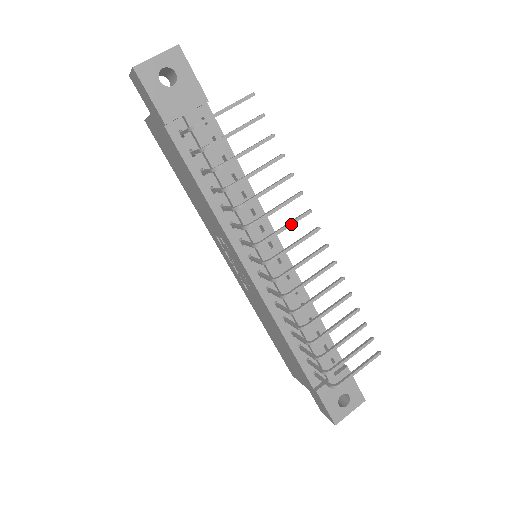
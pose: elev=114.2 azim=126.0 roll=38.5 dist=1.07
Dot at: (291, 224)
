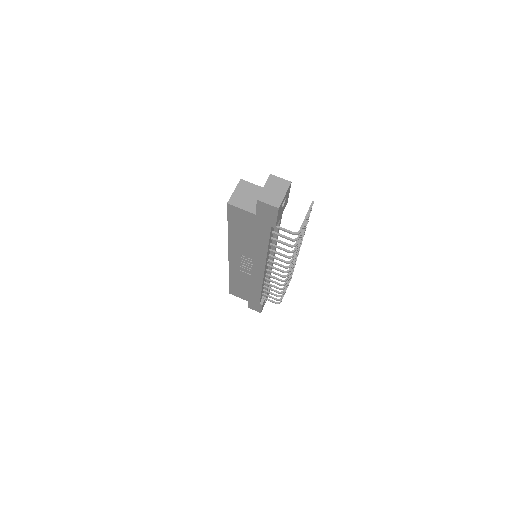
Dot at: occluded
